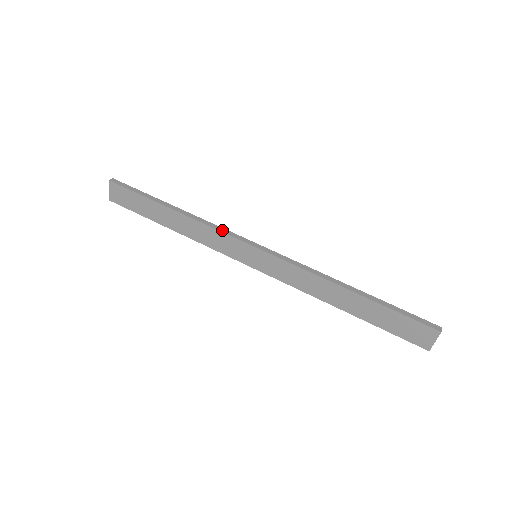
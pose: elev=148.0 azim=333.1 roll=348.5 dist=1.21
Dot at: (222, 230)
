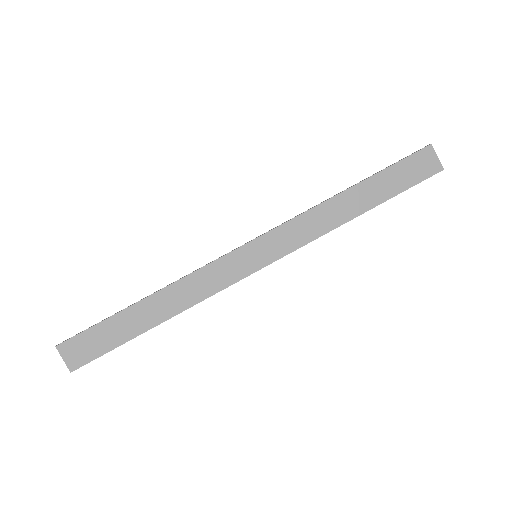
Dot at: (207, 264)
